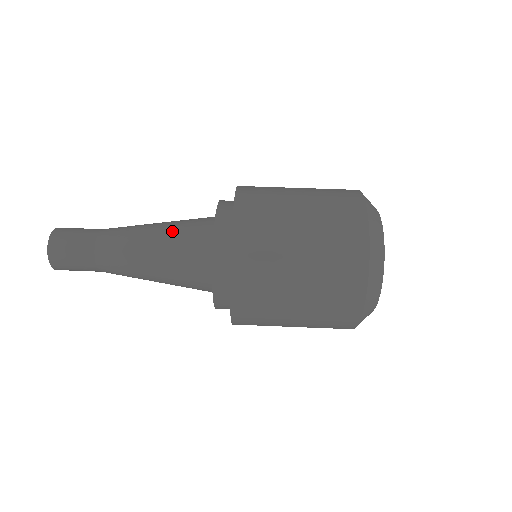
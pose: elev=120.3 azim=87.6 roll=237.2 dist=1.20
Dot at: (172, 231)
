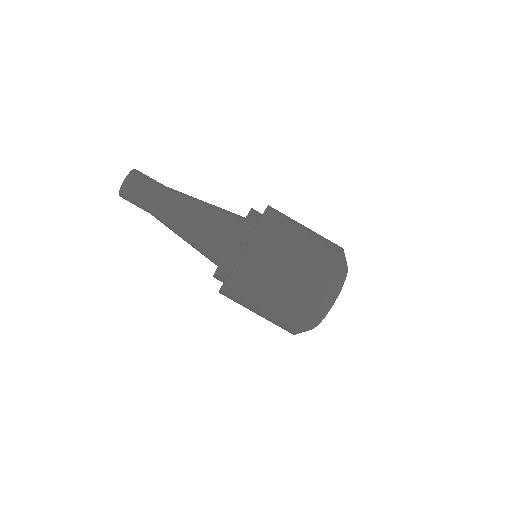
Dot at: (215, 208)
